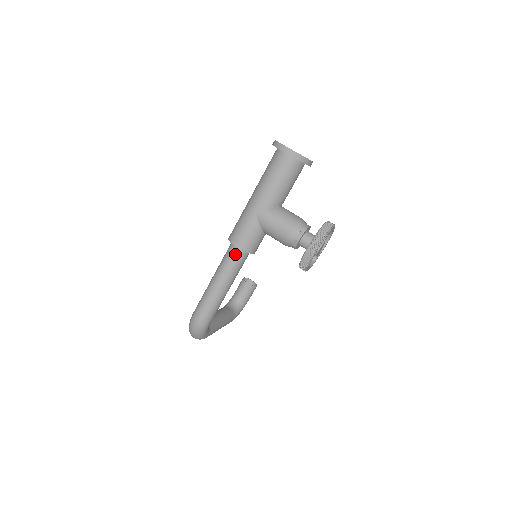
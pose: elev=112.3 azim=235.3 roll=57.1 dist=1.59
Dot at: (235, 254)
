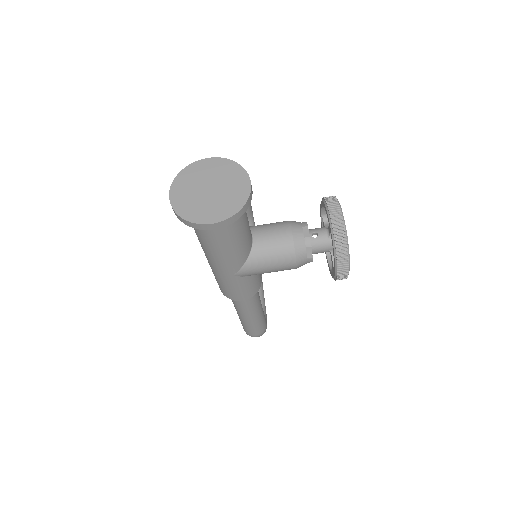
Dot at: occluded
